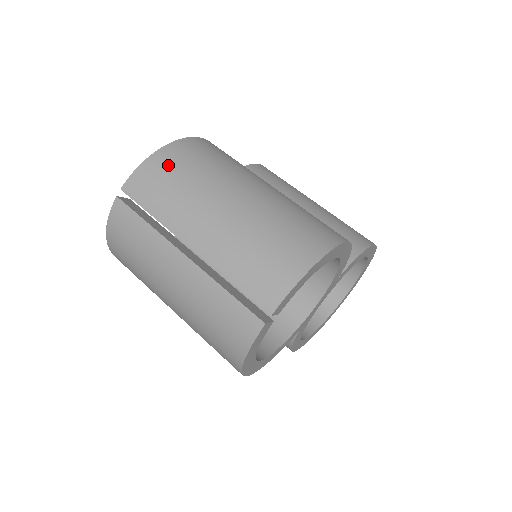
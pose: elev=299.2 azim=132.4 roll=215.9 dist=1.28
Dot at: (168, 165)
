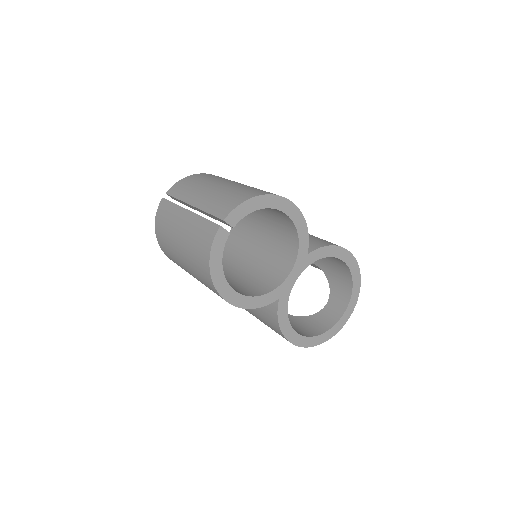
Dot at: (193, 178)
